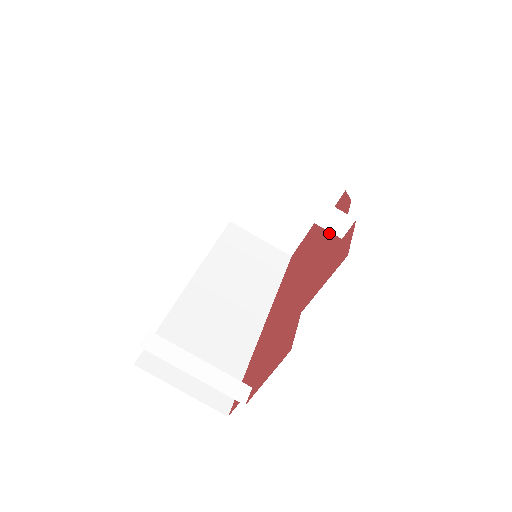
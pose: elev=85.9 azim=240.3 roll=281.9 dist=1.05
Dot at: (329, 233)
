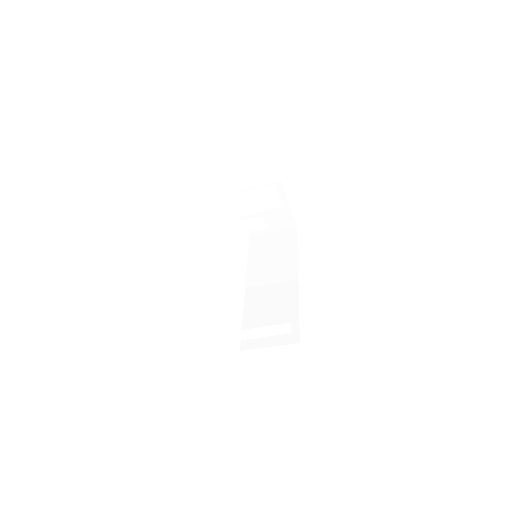
Dot at: occluded
